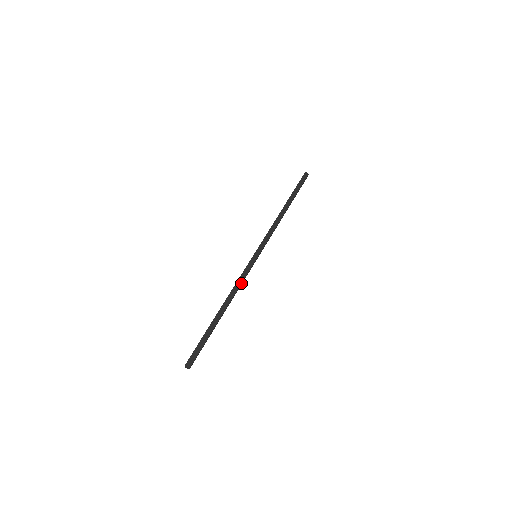
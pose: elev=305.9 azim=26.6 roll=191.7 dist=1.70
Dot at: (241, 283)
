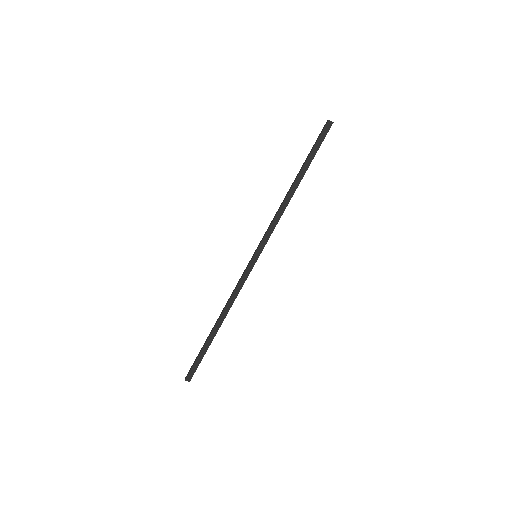
Dot at: (238, 293)
